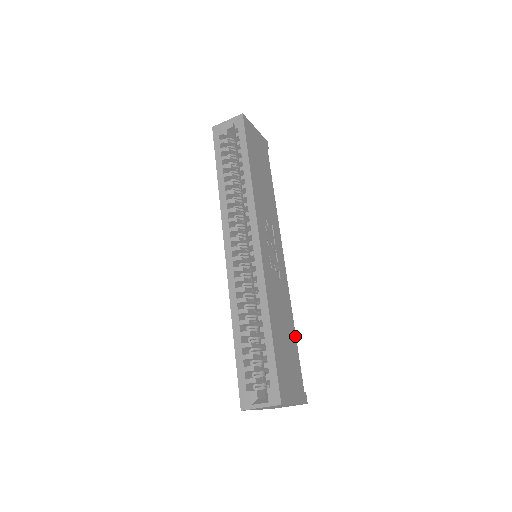
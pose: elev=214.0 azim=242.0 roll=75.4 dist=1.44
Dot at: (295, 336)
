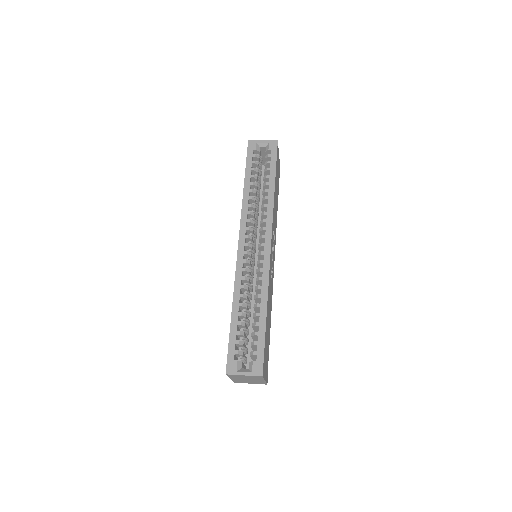
Dot at: occluded
